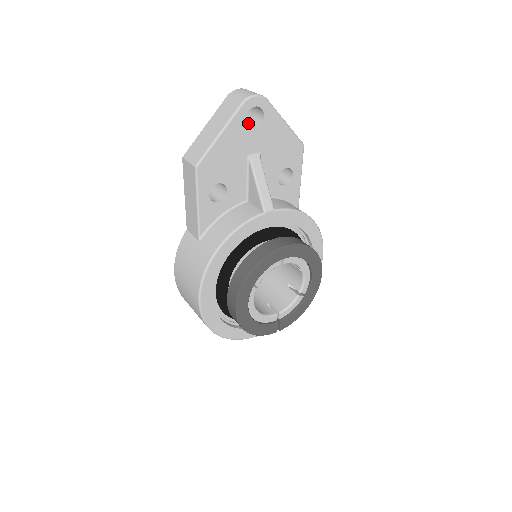
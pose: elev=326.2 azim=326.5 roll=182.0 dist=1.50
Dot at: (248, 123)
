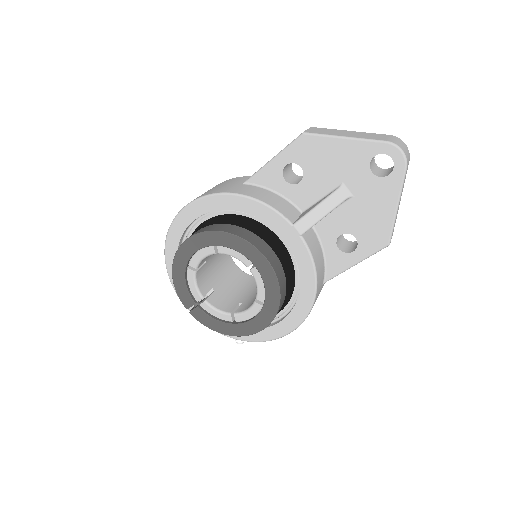
Dot at: (376, 169)
